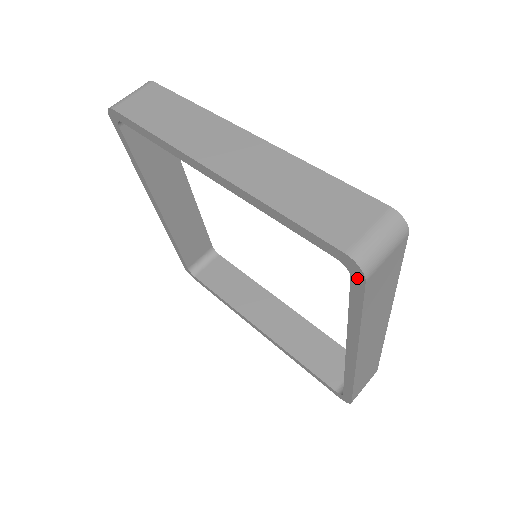
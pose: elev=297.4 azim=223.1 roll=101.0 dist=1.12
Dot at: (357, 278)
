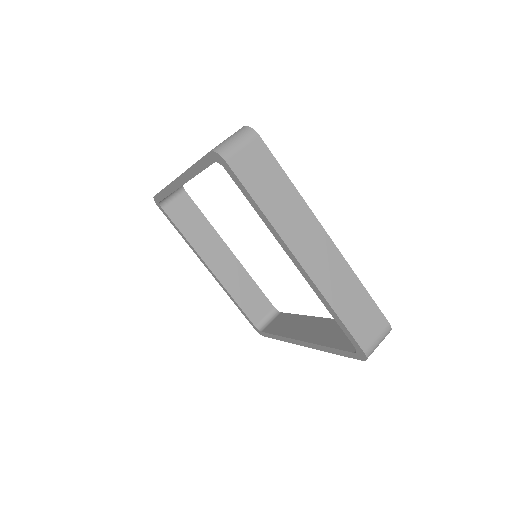
Dot at: (358, 357)
